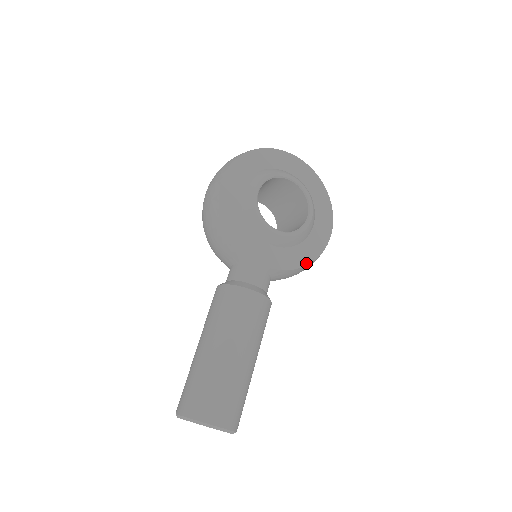
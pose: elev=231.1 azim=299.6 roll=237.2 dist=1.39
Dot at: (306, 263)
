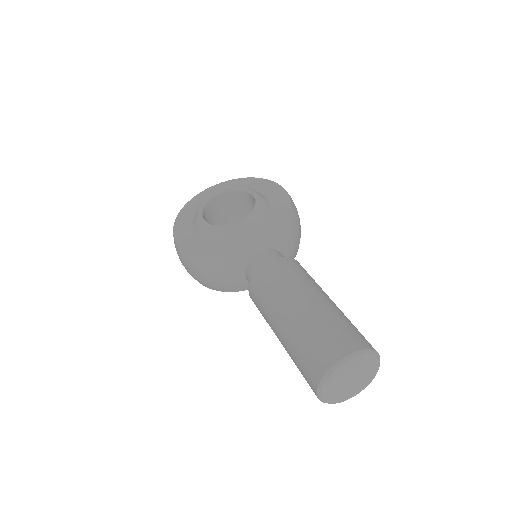
Dot at: (286, 216)
